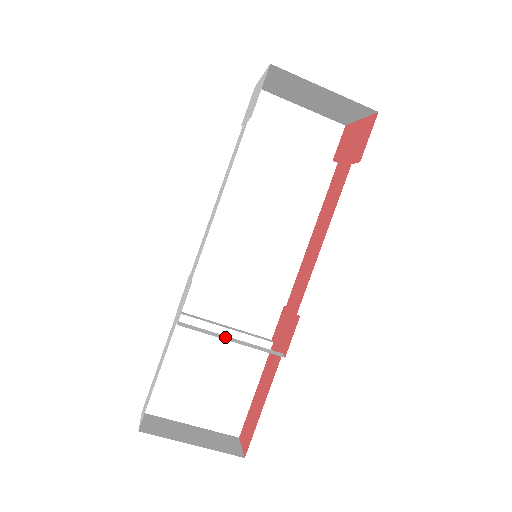
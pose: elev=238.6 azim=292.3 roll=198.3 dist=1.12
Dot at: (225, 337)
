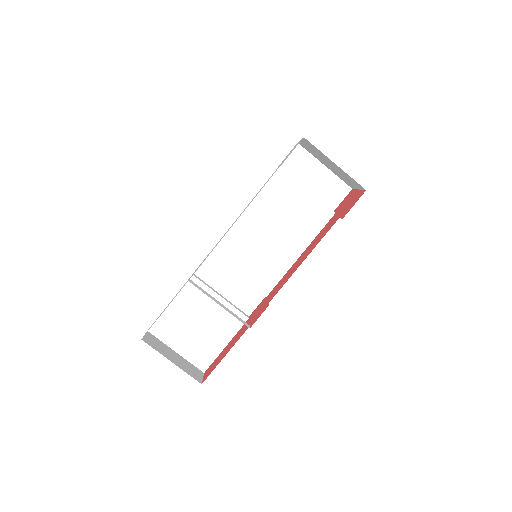
Dot at: (216, 300)
